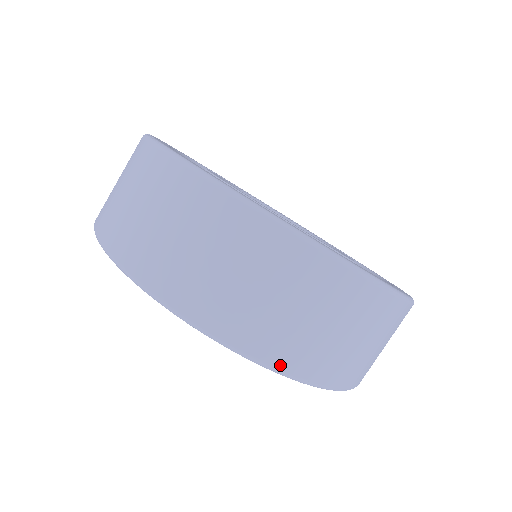
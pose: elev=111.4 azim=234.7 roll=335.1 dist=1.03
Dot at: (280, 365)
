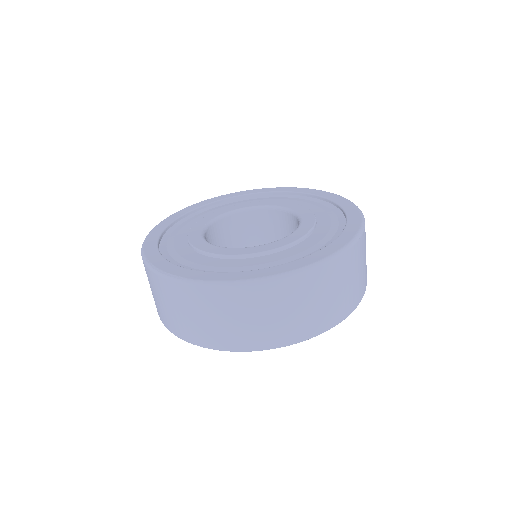
Dot at: (348, 313)
